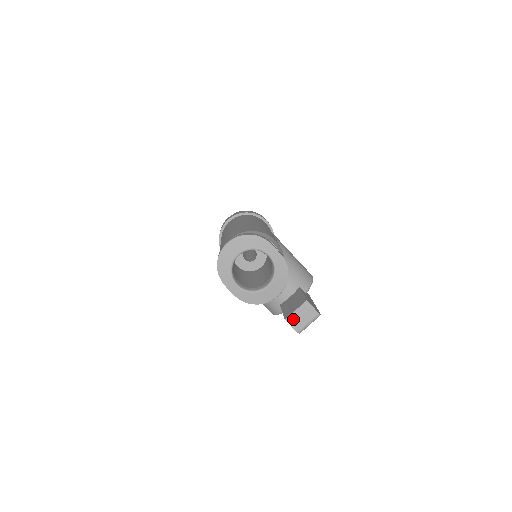
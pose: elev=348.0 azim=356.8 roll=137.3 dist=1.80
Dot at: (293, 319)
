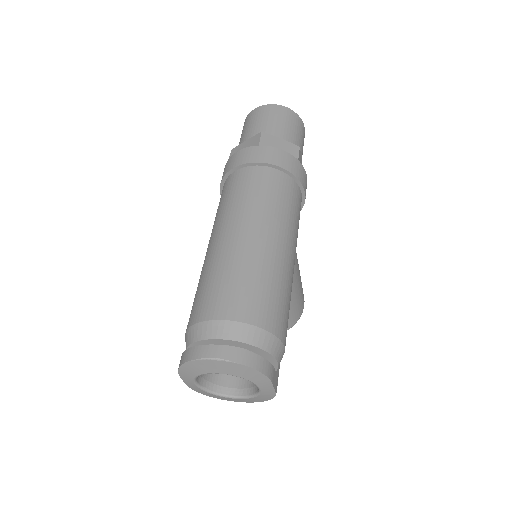
Dot at: occluded
